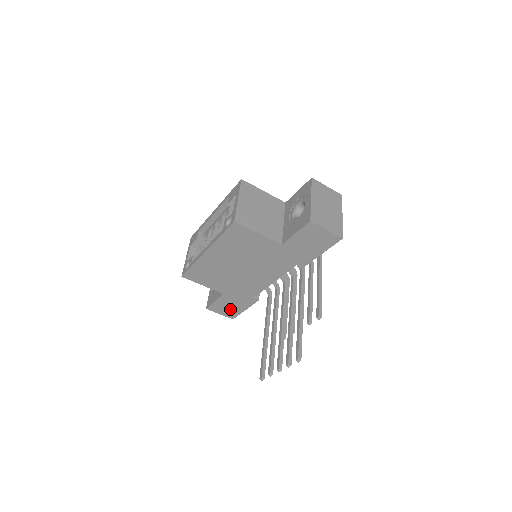
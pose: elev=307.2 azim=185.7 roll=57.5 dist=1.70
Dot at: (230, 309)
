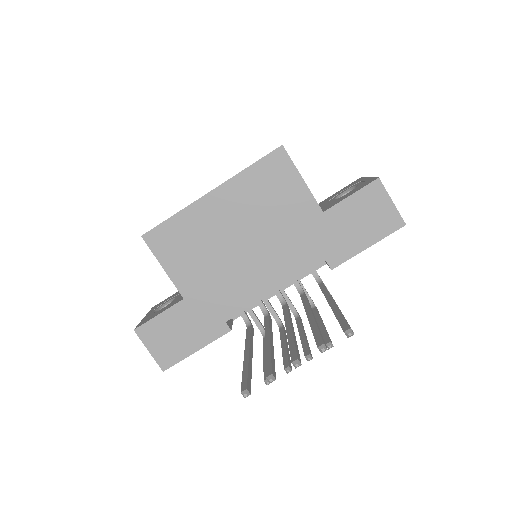
Dot at: (173, 342)
